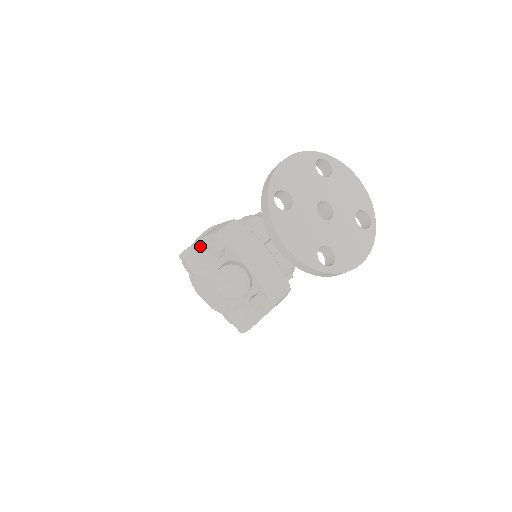
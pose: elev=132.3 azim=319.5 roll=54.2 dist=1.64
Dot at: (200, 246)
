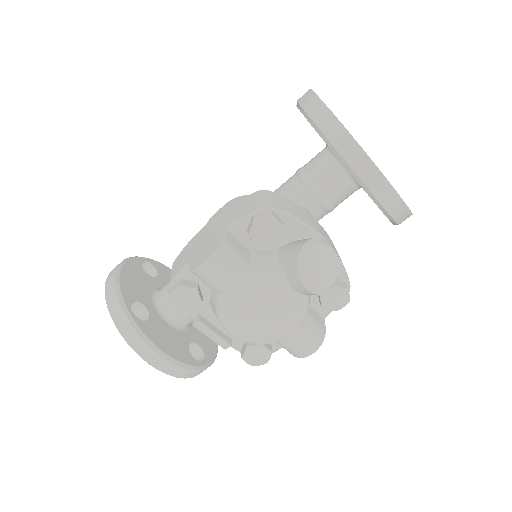
Dot at: (232, 239)
